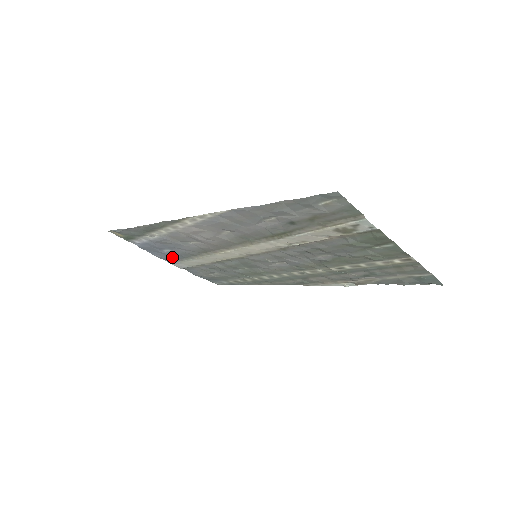
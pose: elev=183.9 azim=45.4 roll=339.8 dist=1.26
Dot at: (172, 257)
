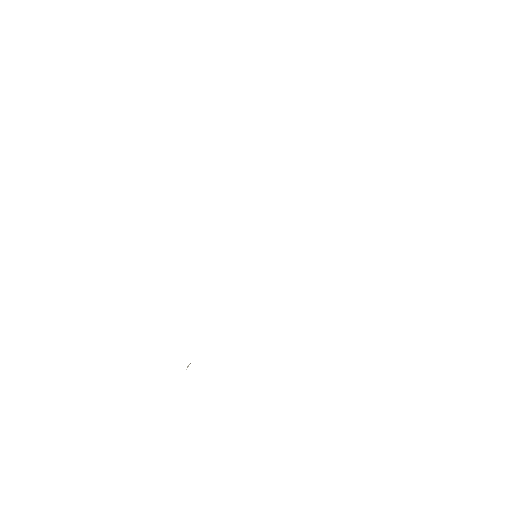
Dot at: occluded
